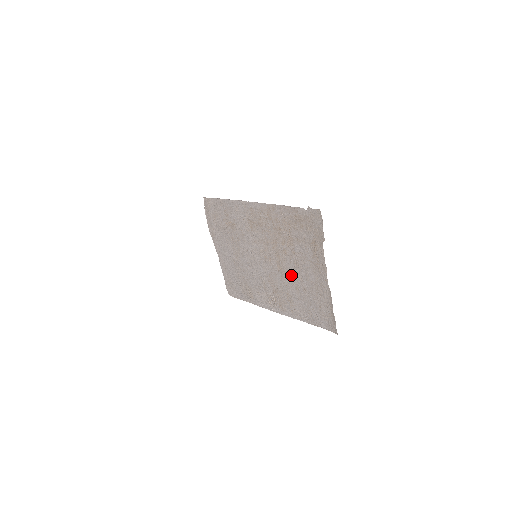
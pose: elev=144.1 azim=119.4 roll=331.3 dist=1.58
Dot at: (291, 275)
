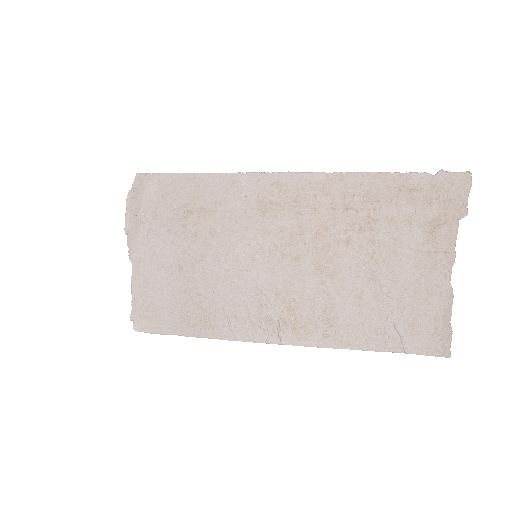
Dot at: (350, 277)
